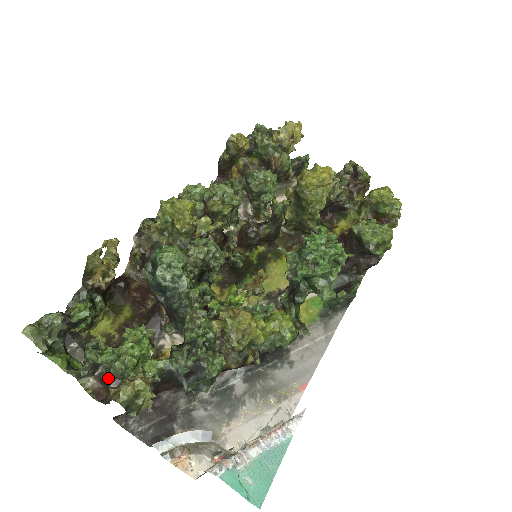
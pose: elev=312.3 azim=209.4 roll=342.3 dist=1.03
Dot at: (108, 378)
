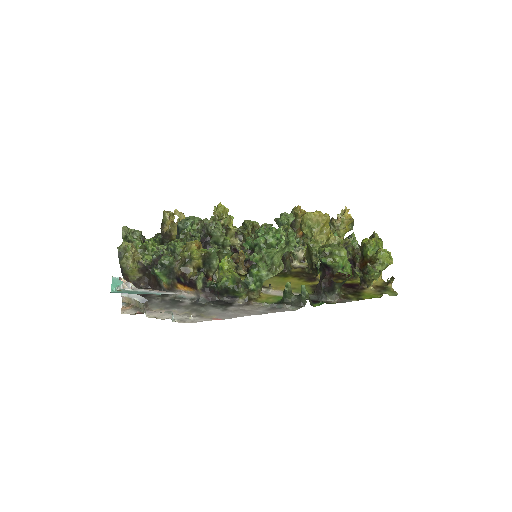
Dot at: occluded
